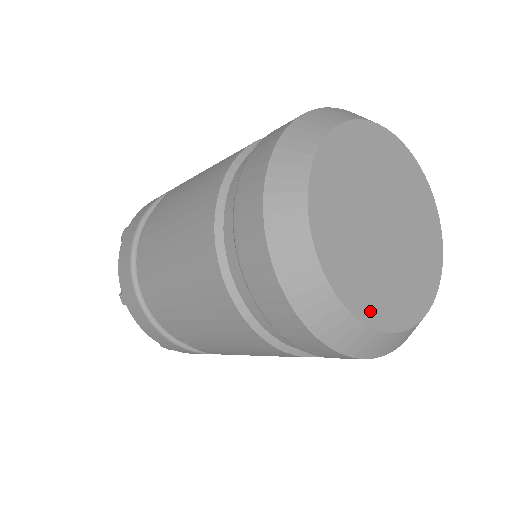
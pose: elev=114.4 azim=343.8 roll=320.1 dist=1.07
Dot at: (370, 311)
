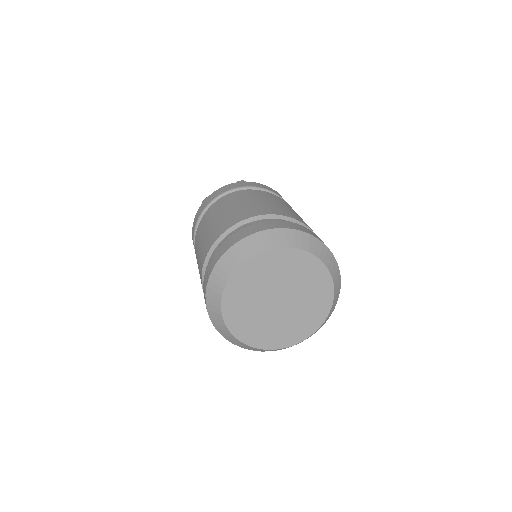
Dot at: (247, 337)
